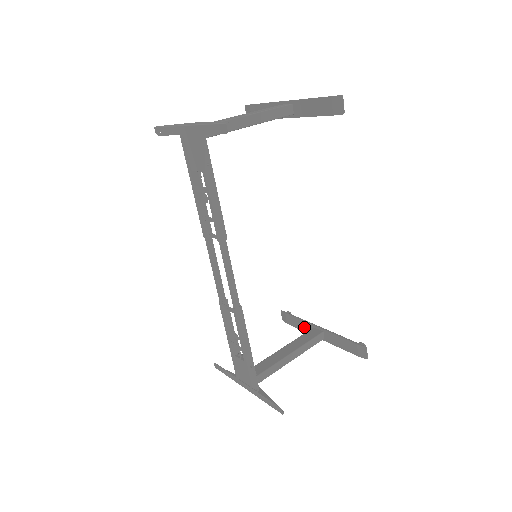
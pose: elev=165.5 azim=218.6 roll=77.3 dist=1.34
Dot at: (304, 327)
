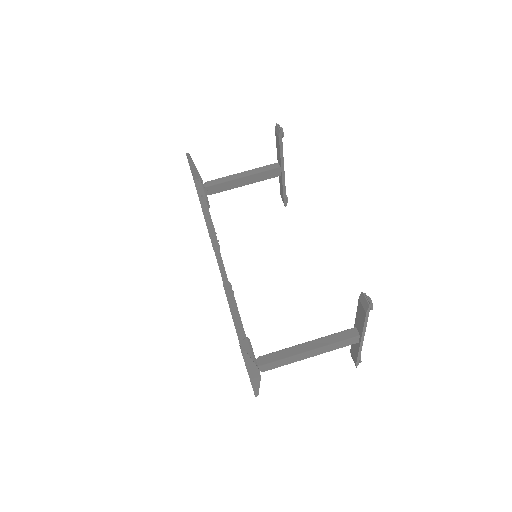
Dot at: (355, 346)
